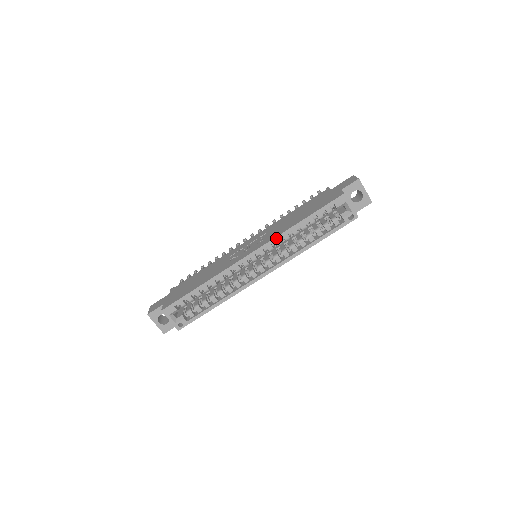
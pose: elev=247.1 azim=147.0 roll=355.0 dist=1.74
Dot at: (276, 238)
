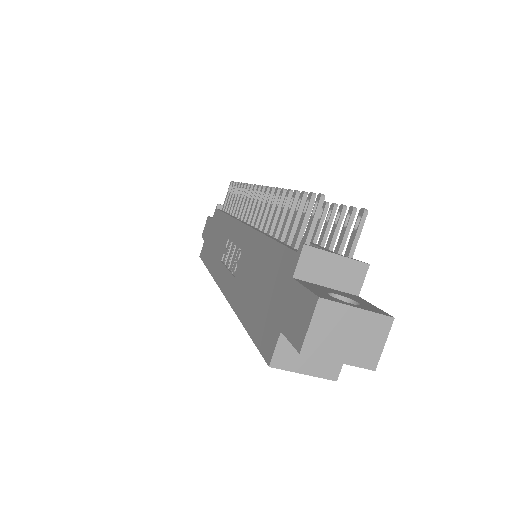
Dot at: occluded
